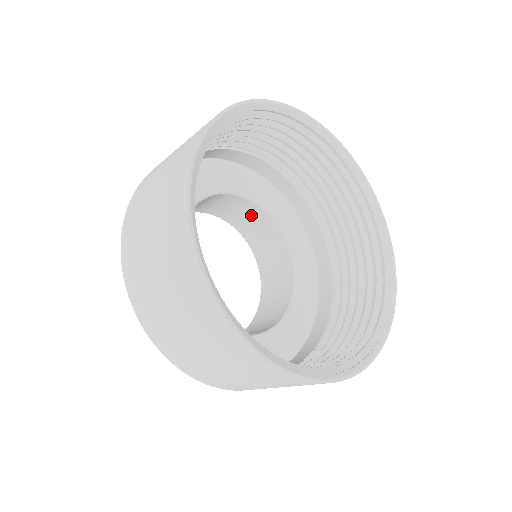
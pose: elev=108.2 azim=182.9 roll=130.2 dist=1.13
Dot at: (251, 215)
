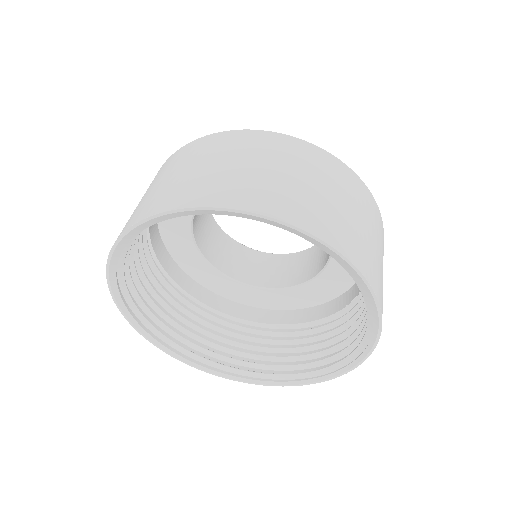
Dot at: occluded
